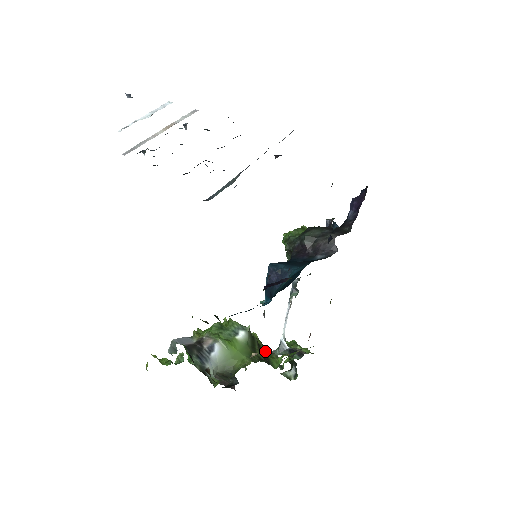
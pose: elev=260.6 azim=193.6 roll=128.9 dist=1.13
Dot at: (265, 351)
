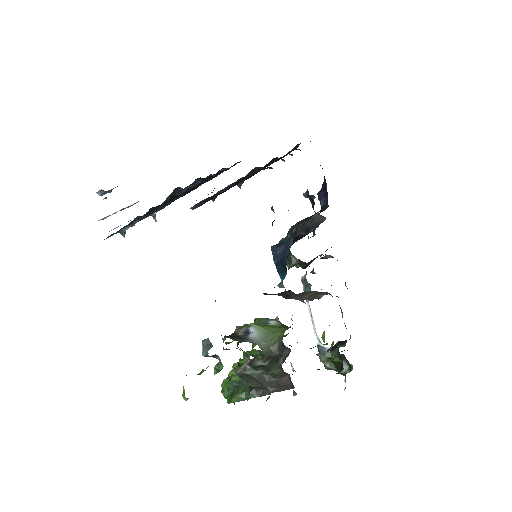
Dot at: occluded
